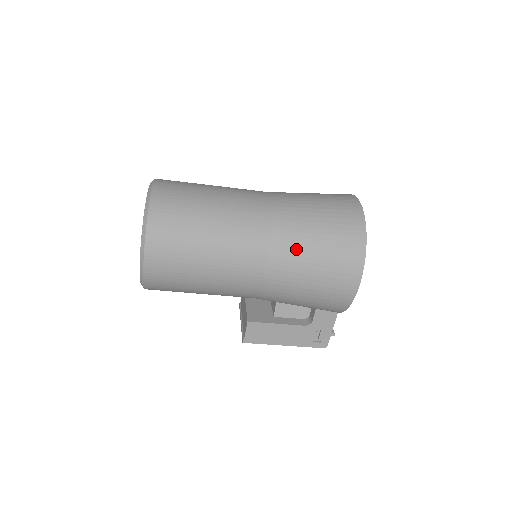
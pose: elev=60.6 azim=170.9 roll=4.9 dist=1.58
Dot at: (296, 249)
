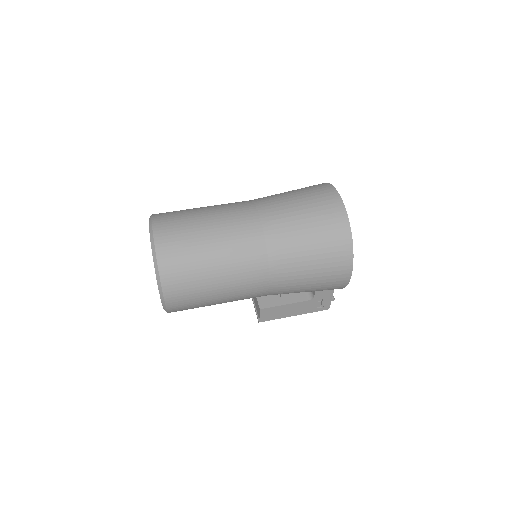
Dot at: (292, 262)
